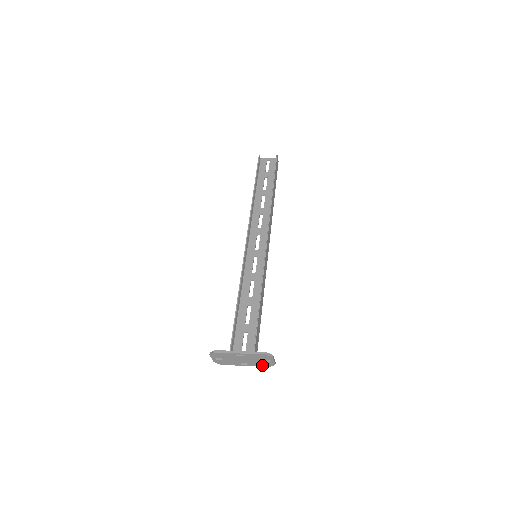
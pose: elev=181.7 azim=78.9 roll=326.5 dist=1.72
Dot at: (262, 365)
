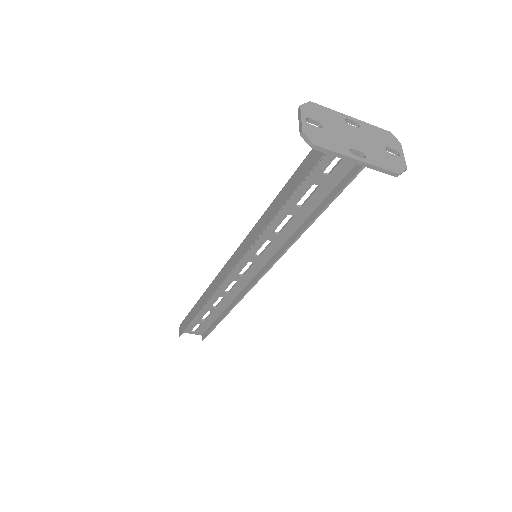
Dot at: (386, 166)
